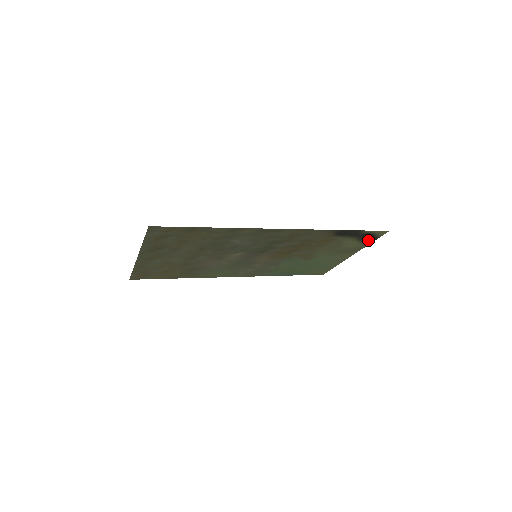
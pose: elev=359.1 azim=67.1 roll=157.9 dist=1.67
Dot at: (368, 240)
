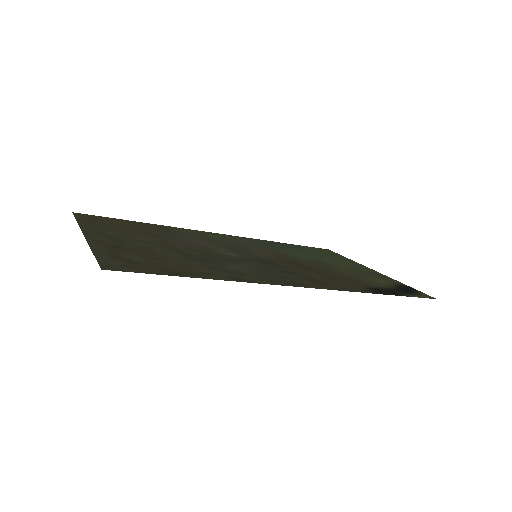
Dot at: (405, 286)
